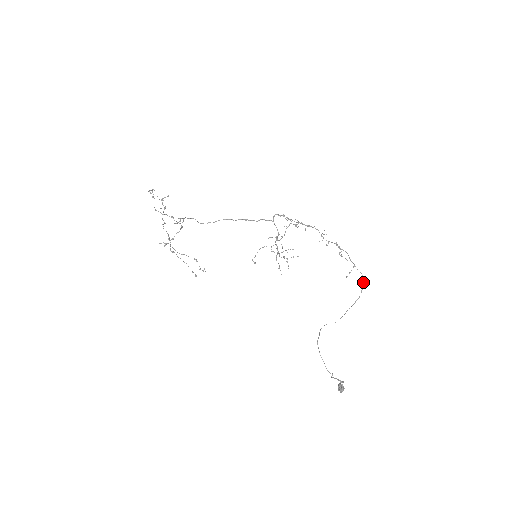
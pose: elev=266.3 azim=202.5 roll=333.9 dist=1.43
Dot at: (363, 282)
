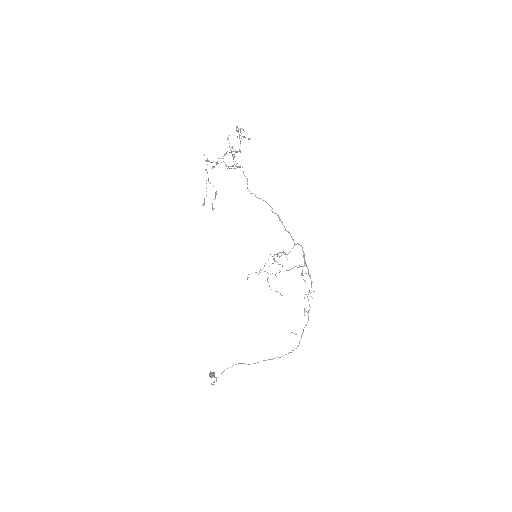
Dot at: occluded
